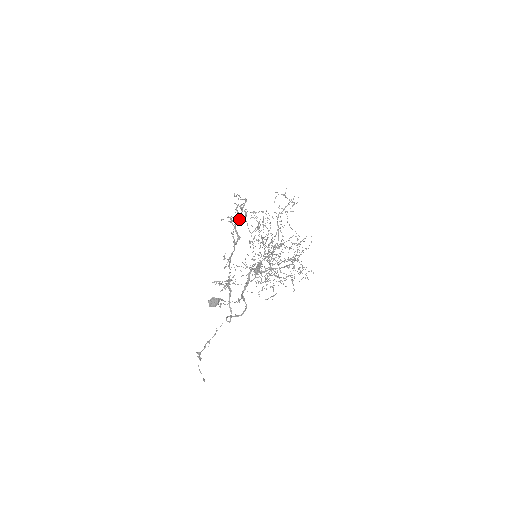
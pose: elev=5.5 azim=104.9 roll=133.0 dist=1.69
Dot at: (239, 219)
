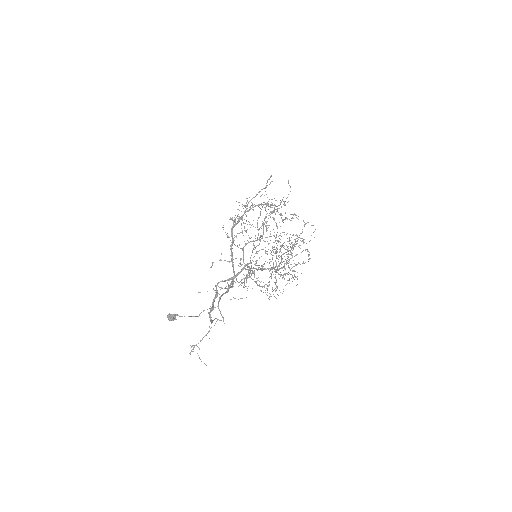
Dot at: occluded
